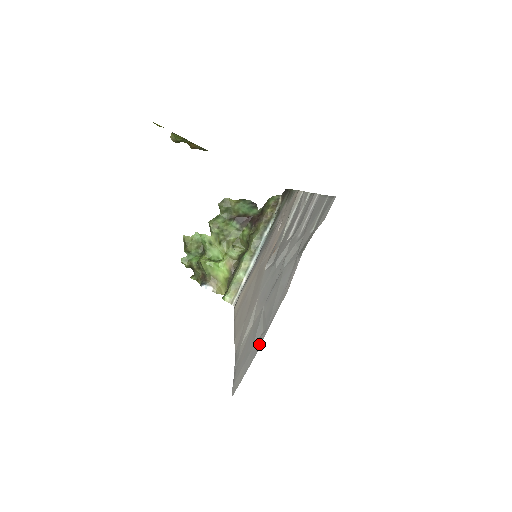
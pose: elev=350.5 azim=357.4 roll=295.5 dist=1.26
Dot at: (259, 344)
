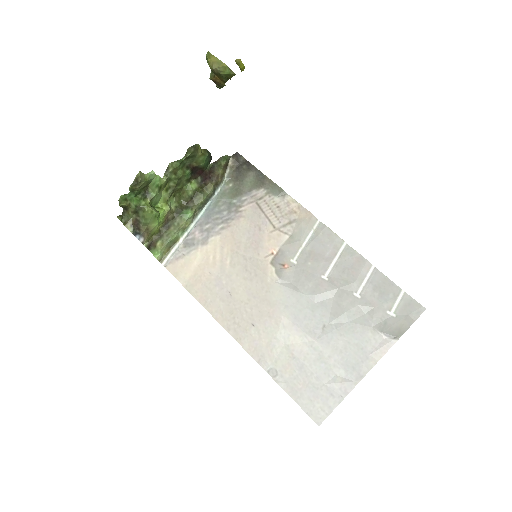
Dot at: (345, 390)
